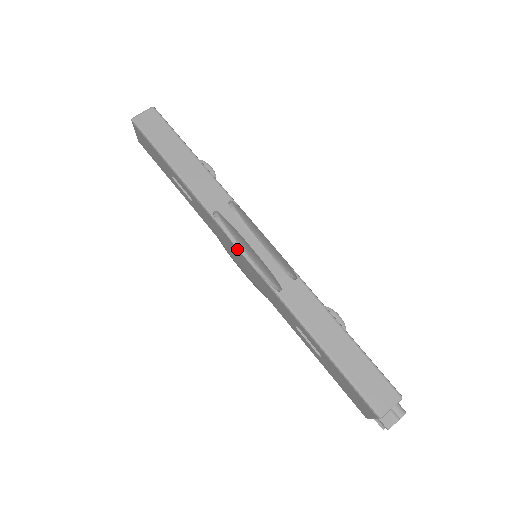
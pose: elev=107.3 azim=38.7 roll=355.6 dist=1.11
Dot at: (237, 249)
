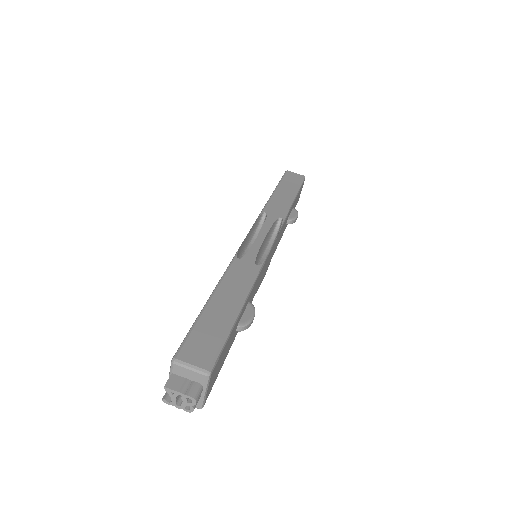
Dot at: (249, 232)
